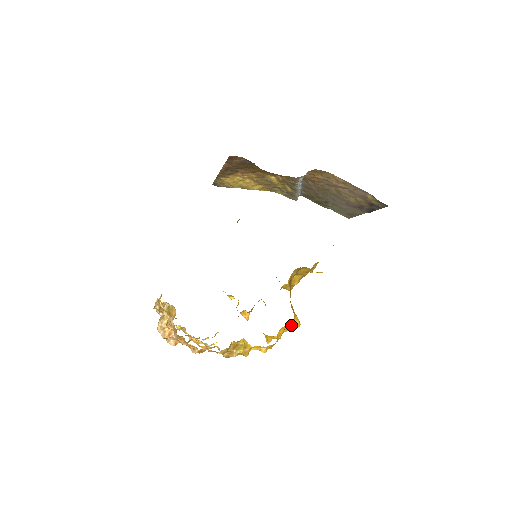
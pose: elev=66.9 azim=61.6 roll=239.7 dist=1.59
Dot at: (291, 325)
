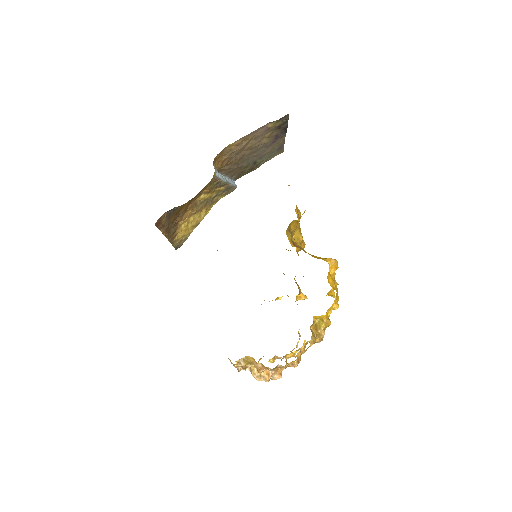
Dot at: (331, 268)
